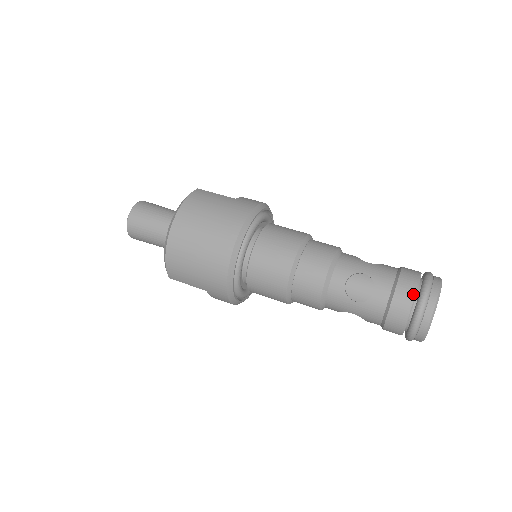
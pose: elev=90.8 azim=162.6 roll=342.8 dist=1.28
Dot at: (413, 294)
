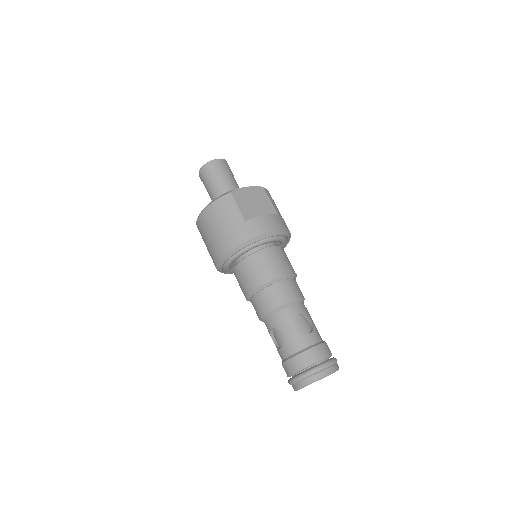
Dot at: (294, 371)
